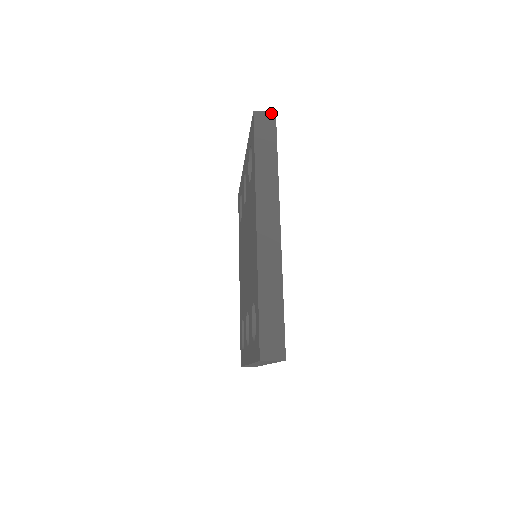
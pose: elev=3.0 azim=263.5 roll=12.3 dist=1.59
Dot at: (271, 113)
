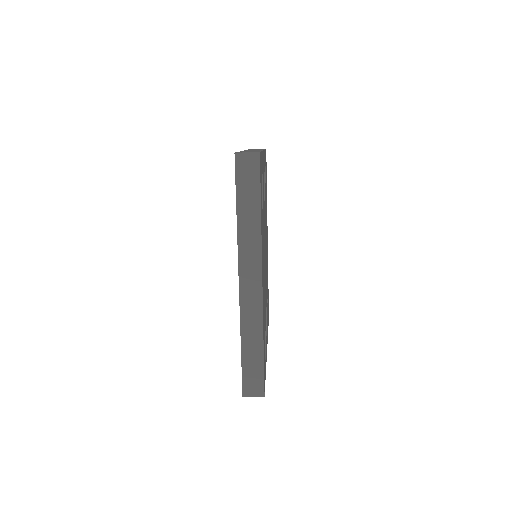
Dot at: (254, 155)
